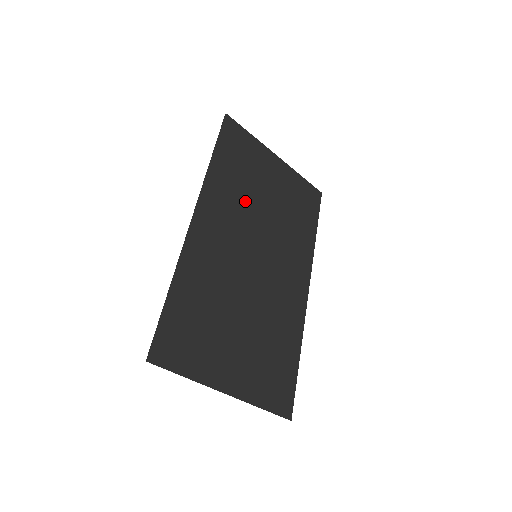
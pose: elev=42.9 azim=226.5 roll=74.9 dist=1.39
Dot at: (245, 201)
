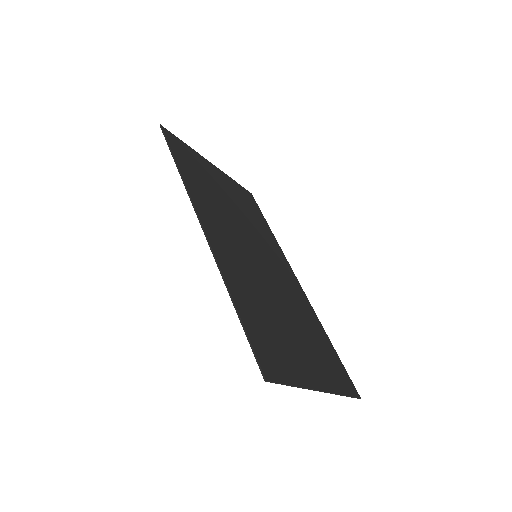
Dot at: (220, 206)
